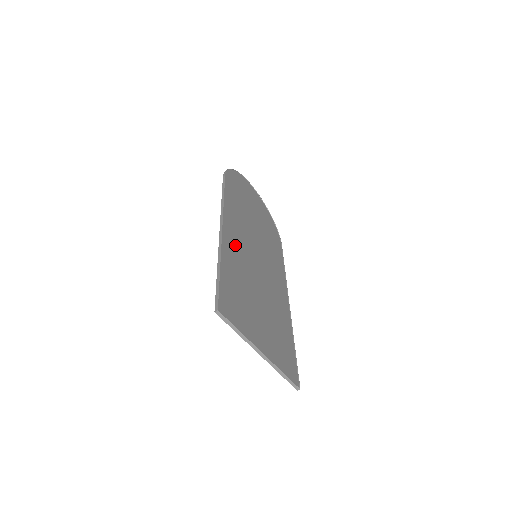
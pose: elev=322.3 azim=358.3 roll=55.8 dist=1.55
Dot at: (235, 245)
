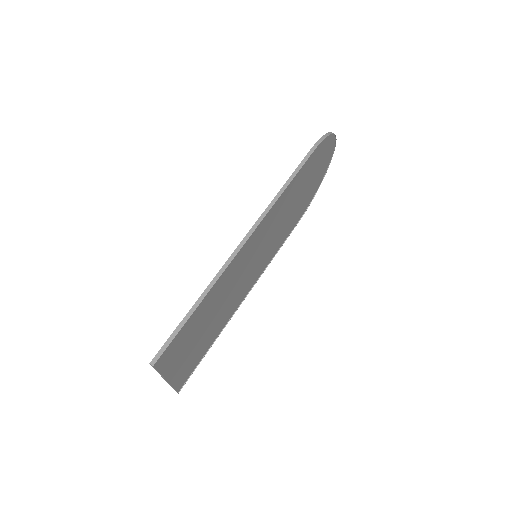
Dot at: (241, 259)
